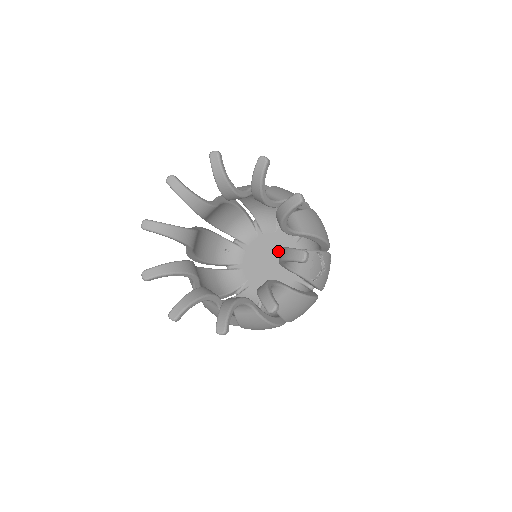
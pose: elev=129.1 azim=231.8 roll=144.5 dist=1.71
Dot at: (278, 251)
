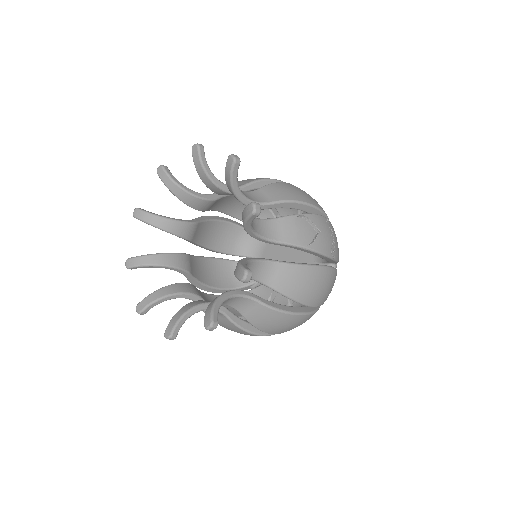
Dot at: (288, 248)
